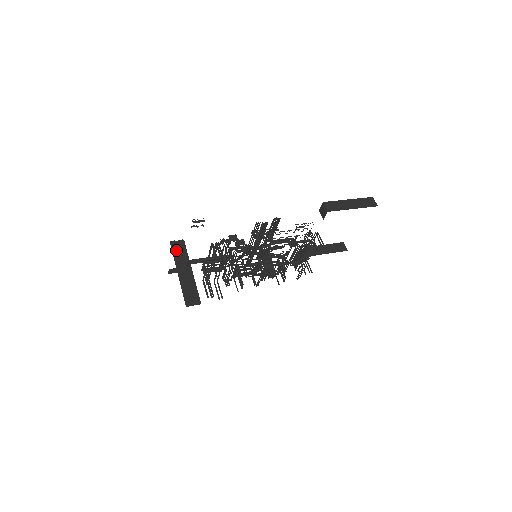
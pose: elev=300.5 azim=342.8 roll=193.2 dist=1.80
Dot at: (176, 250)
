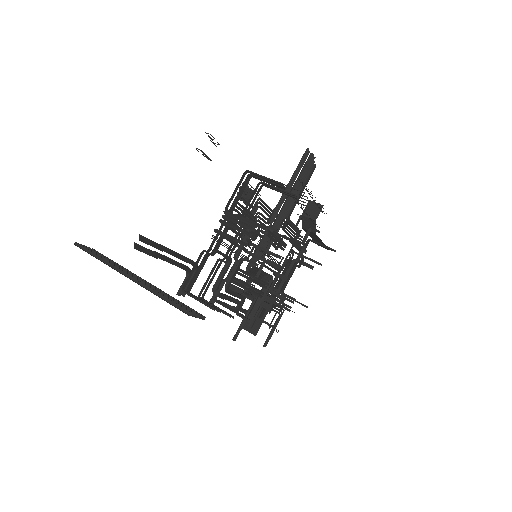
Dot at: (94, 253)
